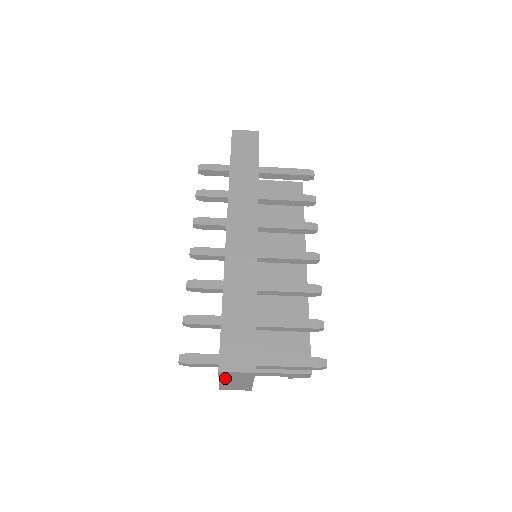
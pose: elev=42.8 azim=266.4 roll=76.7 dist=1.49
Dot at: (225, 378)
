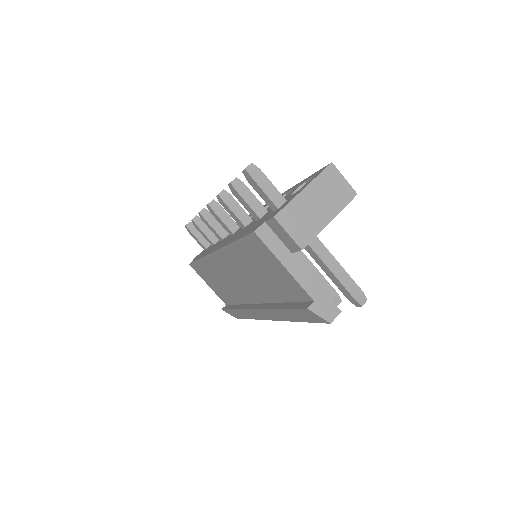
Dot at: (318, 185)
